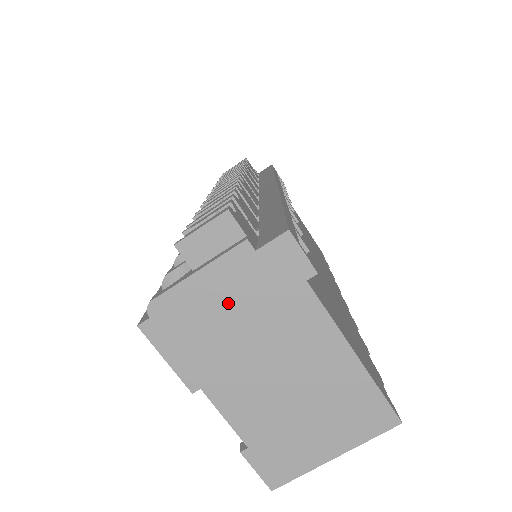
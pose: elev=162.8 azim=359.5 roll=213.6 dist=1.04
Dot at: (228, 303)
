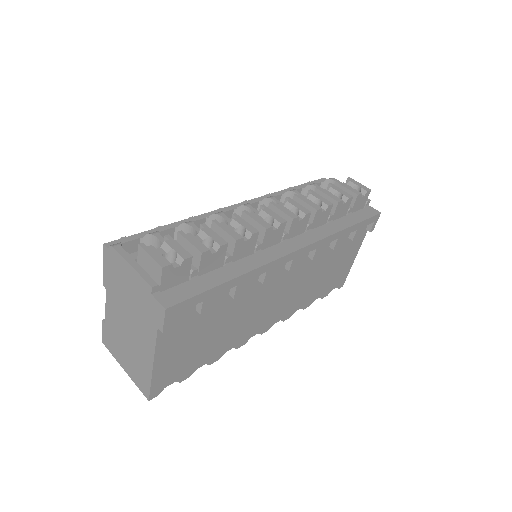
Dot at: (132, 288)
